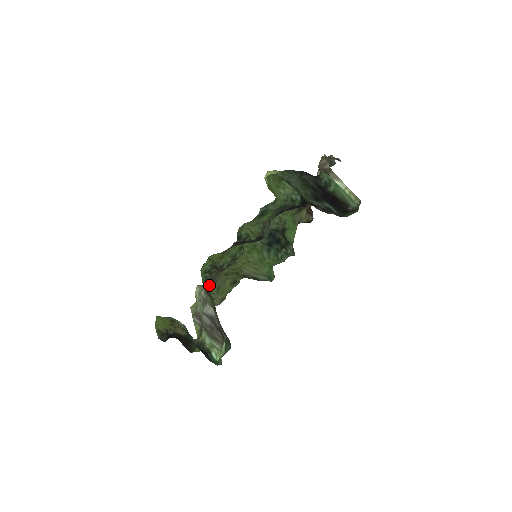
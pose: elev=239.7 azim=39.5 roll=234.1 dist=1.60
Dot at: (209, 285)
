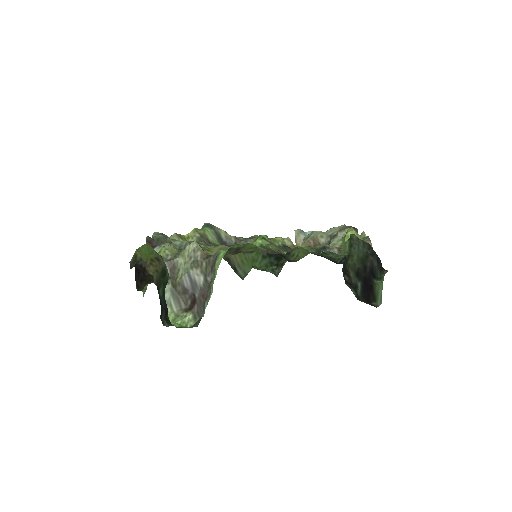
Dot at: (213, 255)
